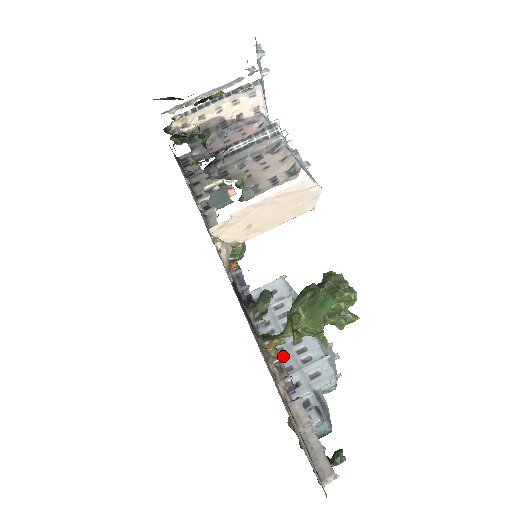
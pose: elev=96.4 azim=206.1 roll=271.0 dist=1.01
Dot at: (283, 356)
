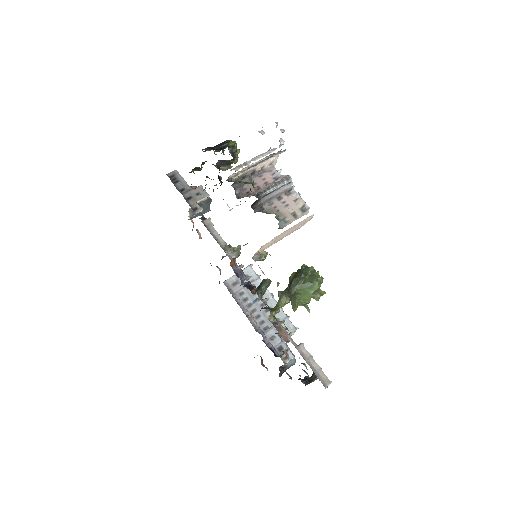
Dot at: (261, 320)
